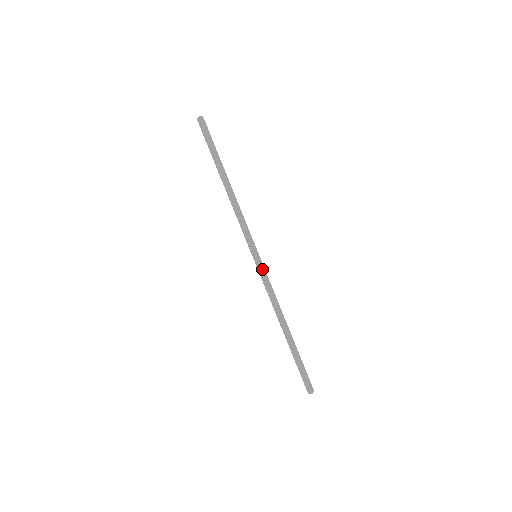
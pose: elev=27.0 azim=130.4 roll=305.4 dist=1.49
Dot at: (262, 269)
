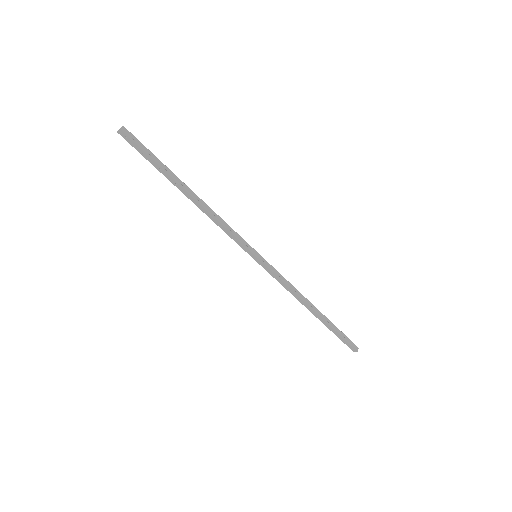
Dot at: (268, 267)
